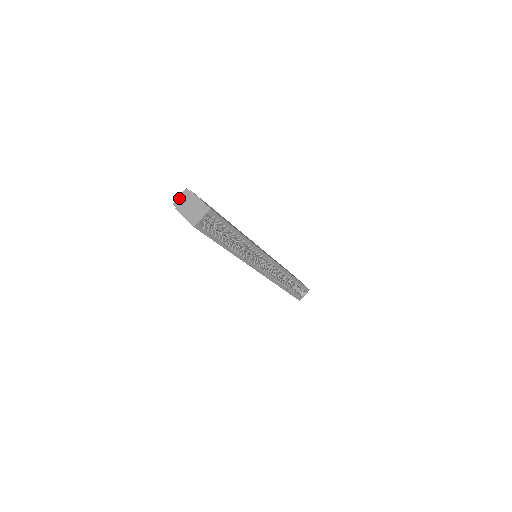
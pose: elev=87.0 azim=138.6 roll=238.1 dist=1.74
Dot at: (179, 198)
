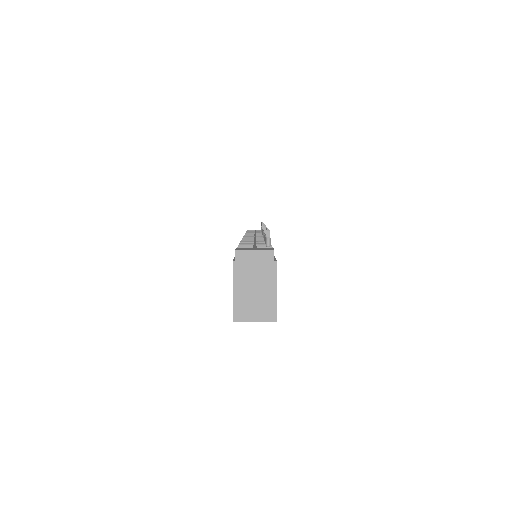
Dot at: (252, 253)
